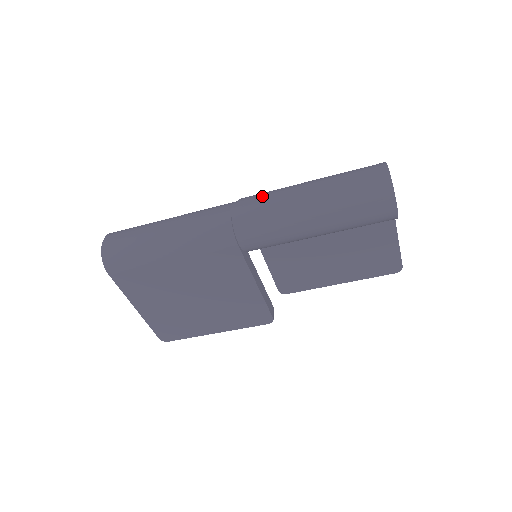
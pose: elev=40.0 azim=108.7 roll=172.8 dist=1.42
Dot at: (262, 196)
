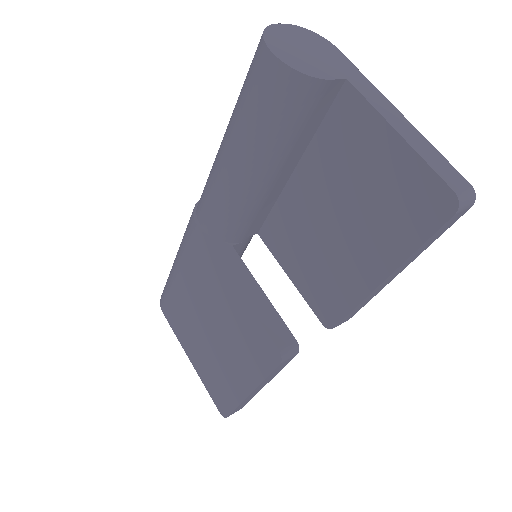
Dot at: occluded
